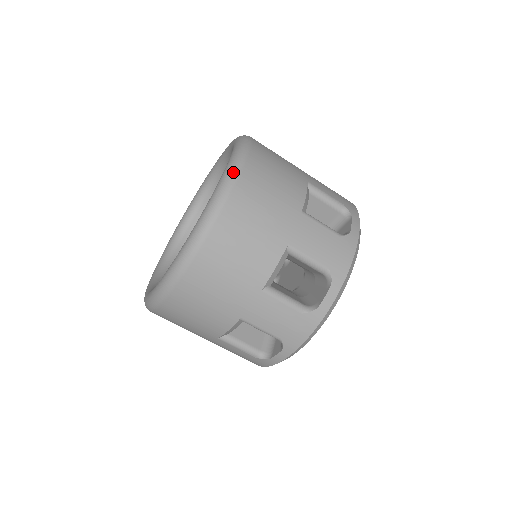
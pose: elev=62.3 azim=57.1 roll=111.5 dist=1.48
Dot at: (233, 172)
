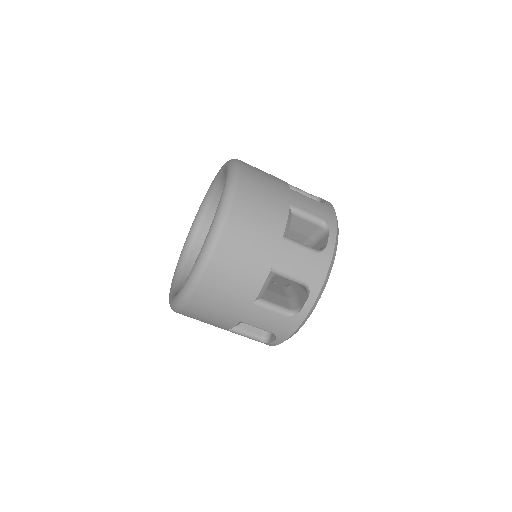
Dot at: (223, 214)
